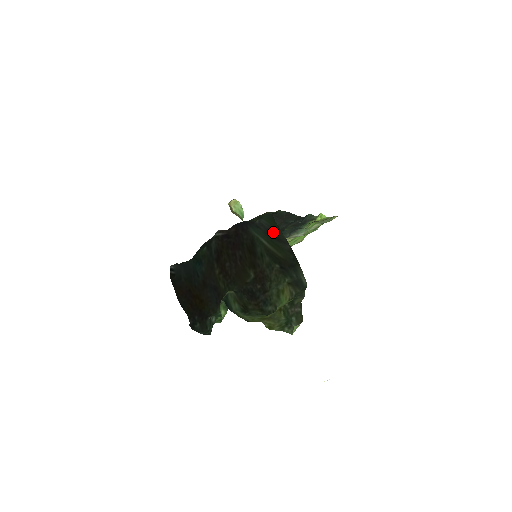
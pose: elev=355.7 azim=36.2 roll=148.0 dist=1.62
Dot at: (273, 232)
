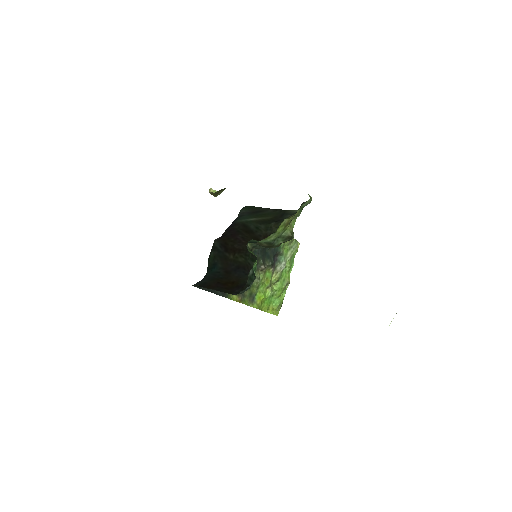
Dot at: (254, 211)
